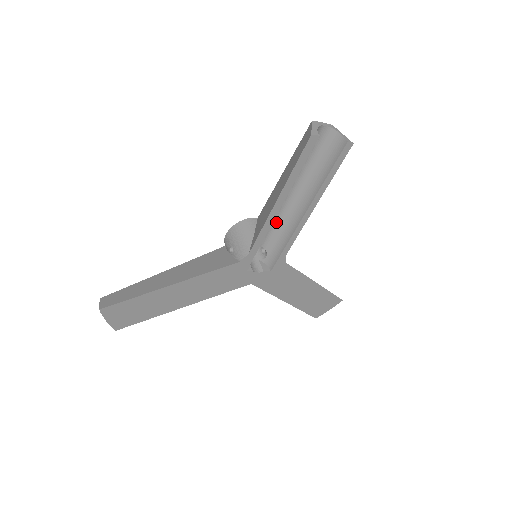
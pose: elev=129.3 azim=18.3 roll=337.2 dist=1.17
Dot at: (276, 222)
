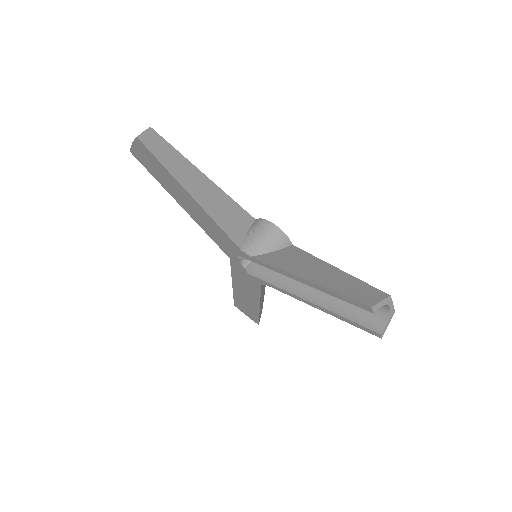
Dot at: occluded
